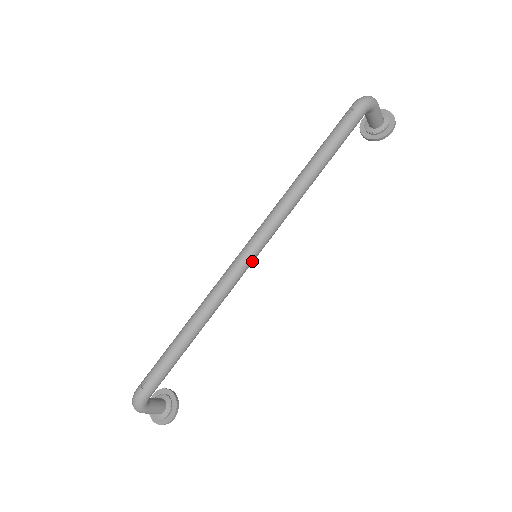
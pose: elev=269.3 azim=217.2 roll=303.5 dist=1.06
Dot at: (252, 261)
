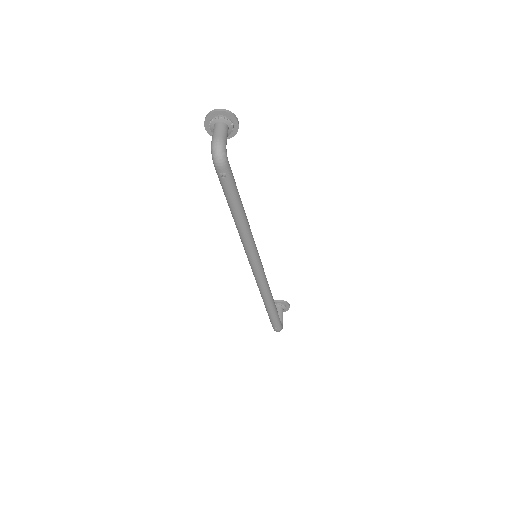
Dot at: (262, 265)
